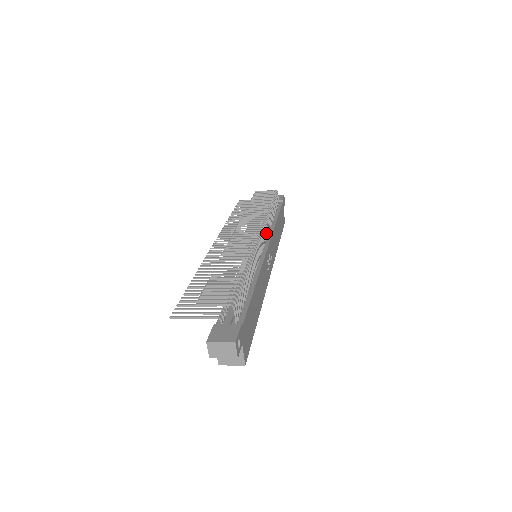
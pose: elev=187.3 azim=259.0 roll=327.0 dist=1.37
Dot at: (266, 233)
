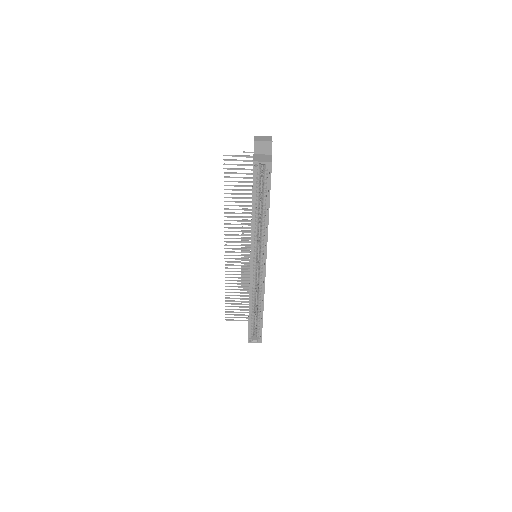
Dot at: occluded
